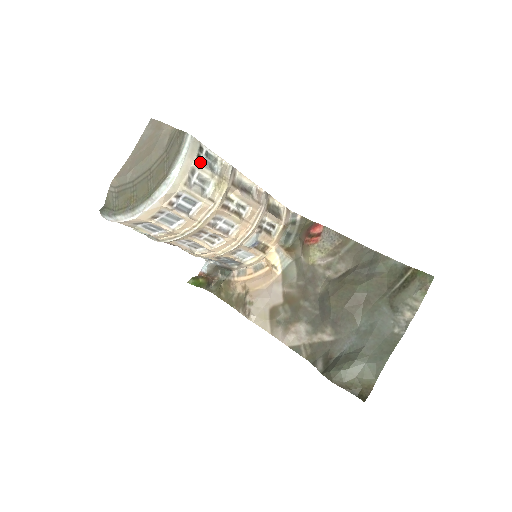
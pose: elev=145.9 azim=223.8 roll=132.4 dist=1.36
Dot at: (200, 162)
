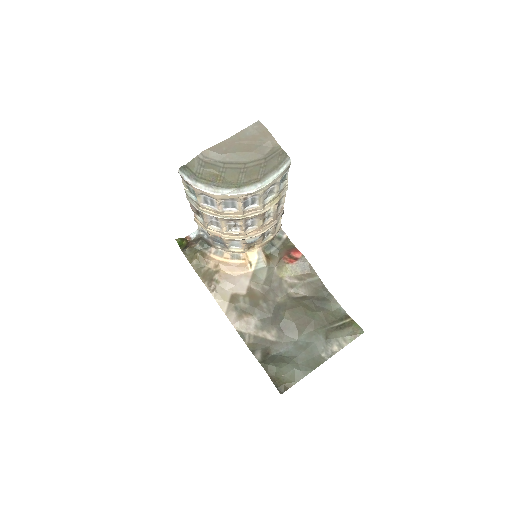
Dot at: occluded
